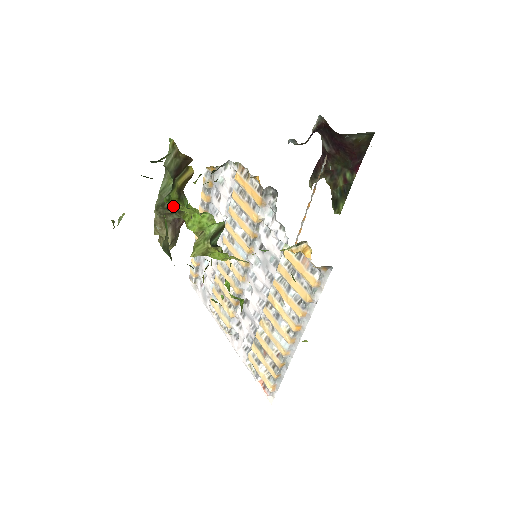
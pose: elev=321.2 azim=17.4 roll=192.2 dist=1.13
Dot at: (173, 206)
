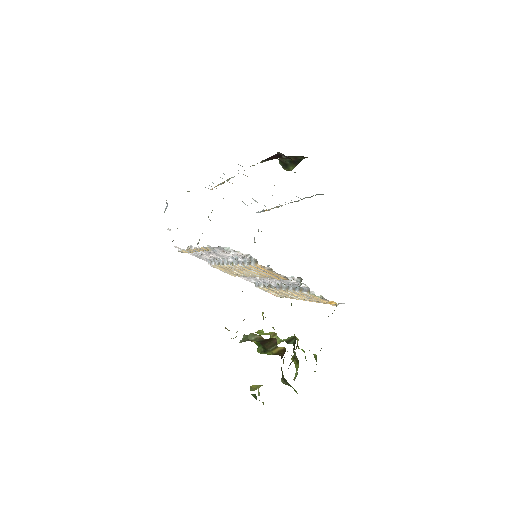
Dot at: occluded
